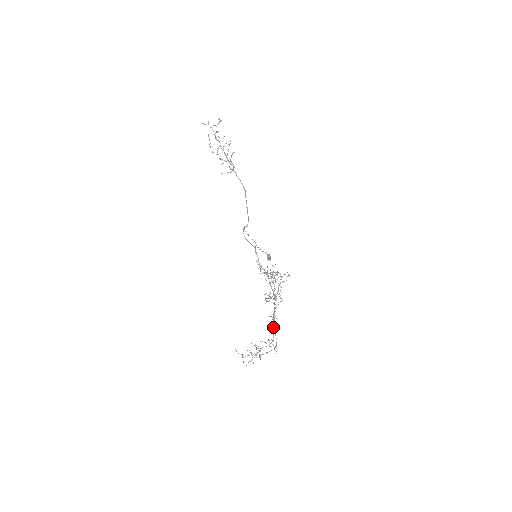
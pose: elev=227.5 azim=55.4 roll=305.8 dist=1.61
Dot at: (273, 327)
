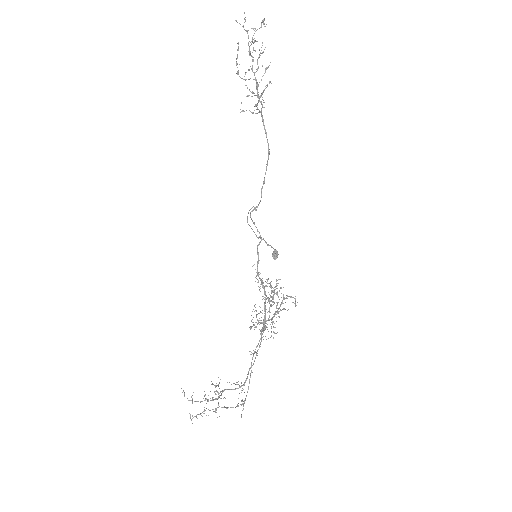
Dot at: occluded
